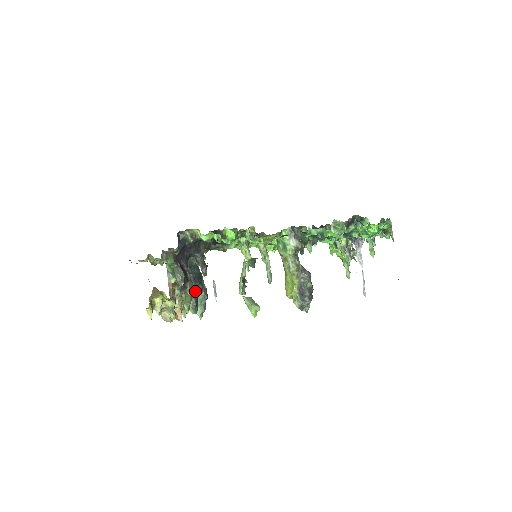
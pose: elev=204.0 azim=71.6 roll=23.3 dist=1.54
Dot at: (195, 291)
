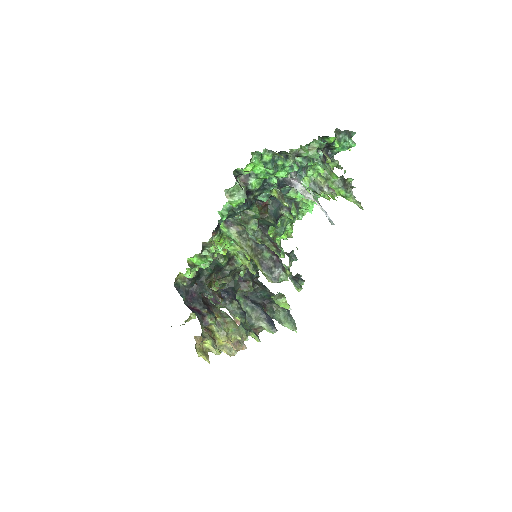
Dot at: (262, 314)
